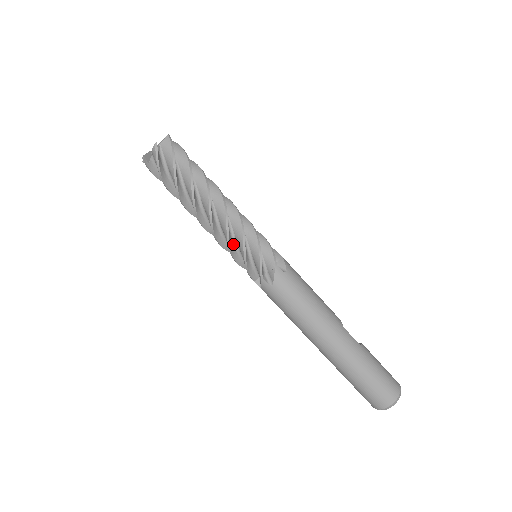
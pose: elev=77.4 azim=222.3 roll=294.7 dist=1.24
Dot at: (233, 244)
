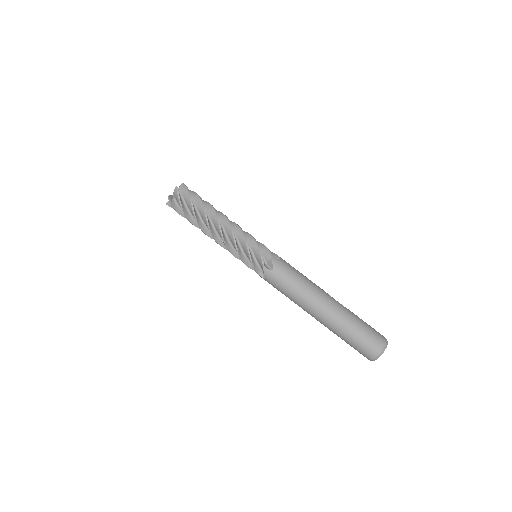
Dot at: (239, 247)
